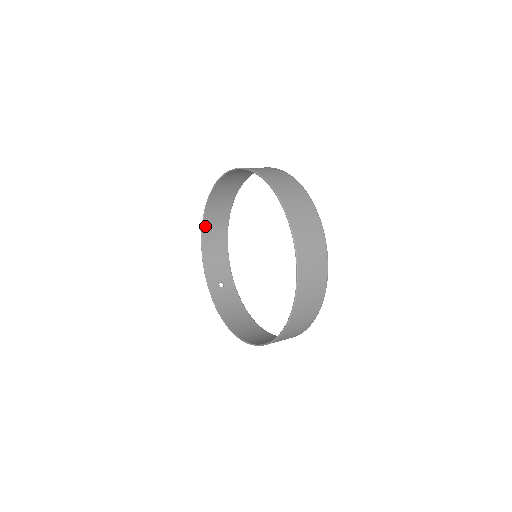
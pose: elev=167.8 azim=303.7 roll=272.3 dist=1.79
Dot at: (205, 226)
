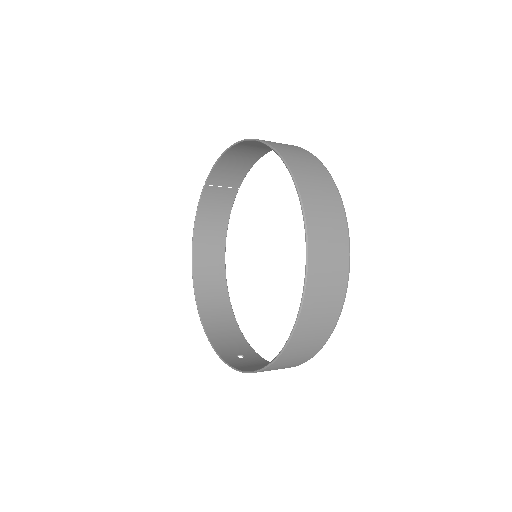
Dot at: (199, 298)
